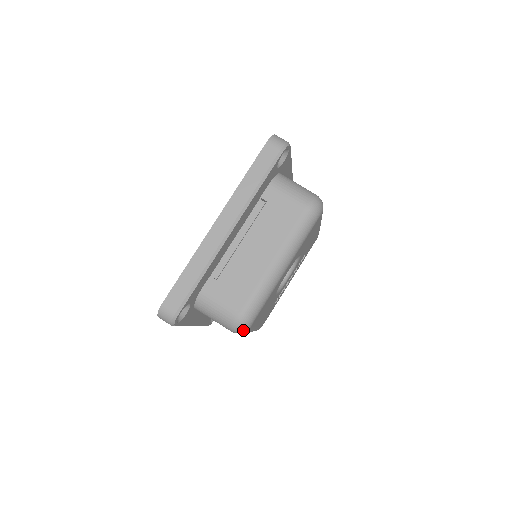
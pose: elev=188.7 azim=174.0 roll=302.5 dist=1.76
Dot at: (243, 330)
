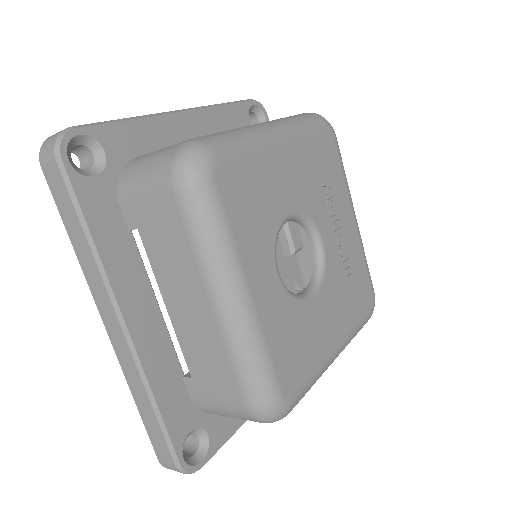
Dot at: (280, 416)
